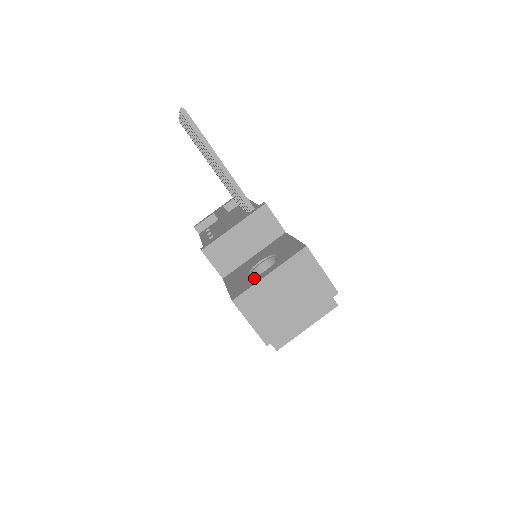
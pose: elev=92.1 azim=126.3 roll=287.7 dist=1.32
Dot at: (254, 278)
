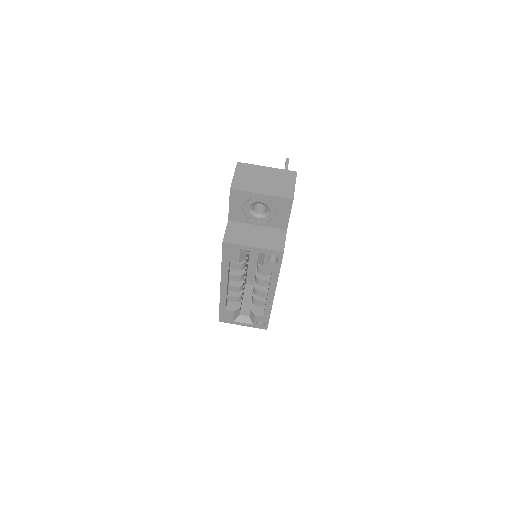
Dot at: occluded
